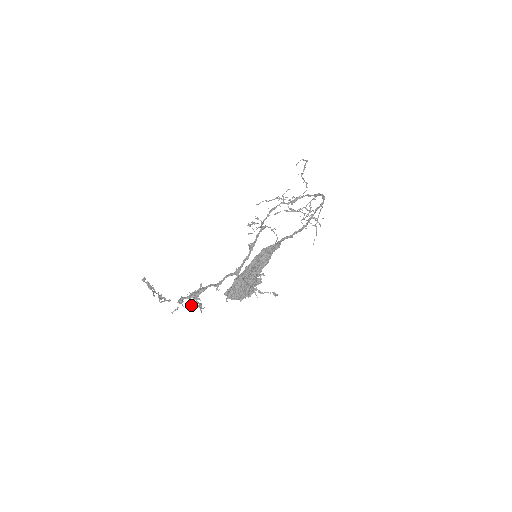
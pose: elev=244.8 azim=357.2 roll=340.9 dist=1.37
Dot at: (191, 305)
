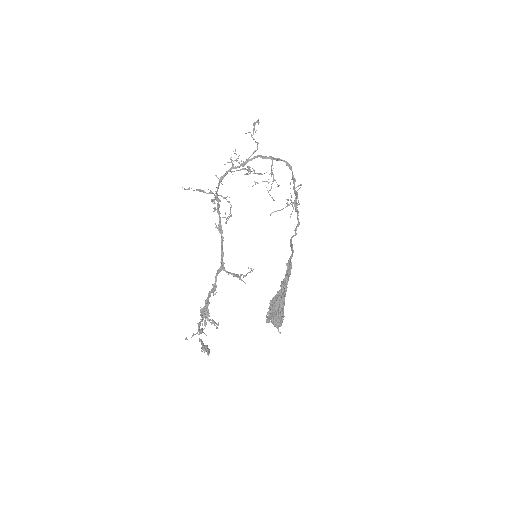
Dot at: (202, 324)
